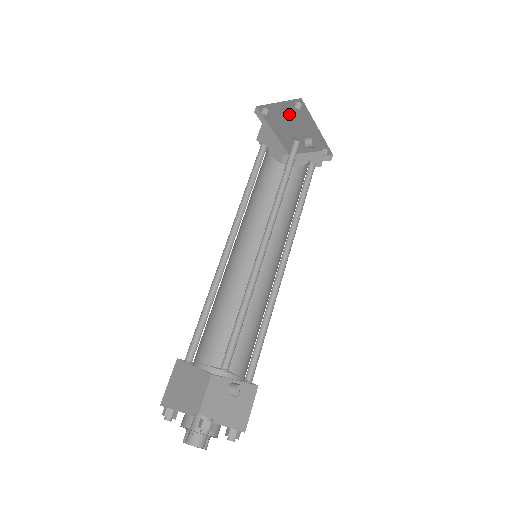
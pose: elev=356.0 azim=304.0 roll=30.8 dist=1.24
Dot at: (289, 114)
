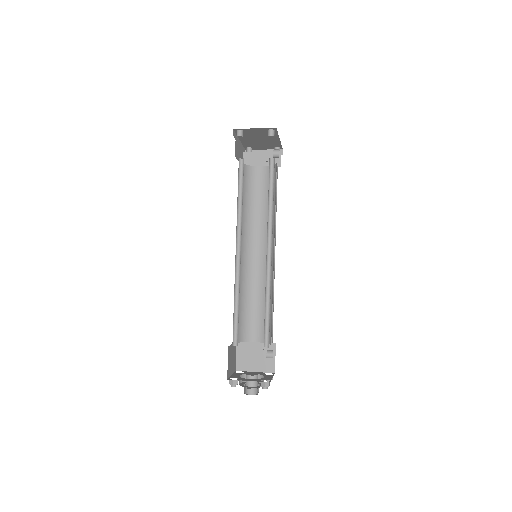
Dot at: (260, 133)
